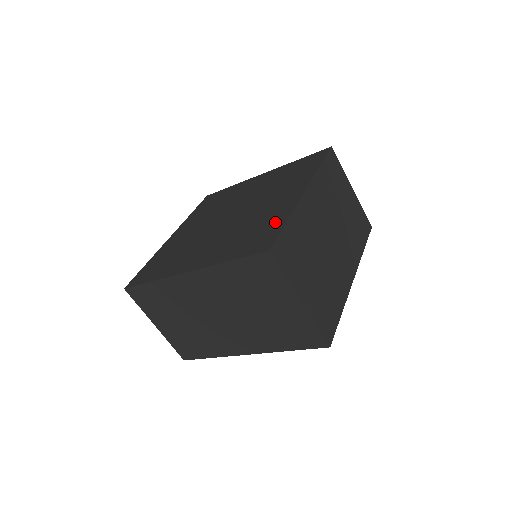
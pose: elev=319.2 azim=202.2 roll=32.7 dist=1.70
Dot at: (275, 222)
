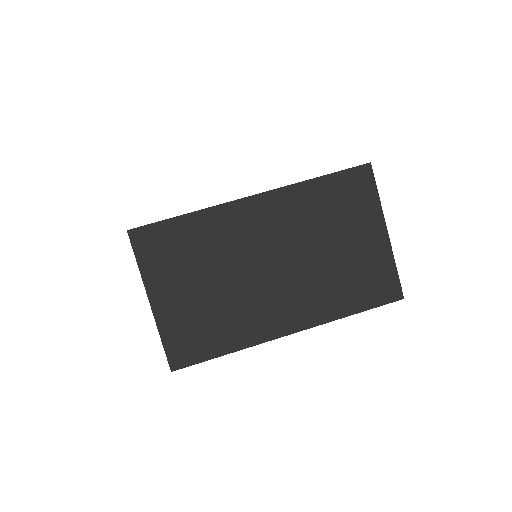
Dot at: occluded
